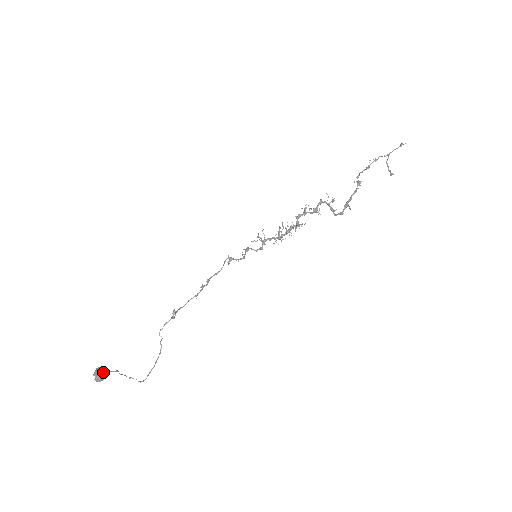
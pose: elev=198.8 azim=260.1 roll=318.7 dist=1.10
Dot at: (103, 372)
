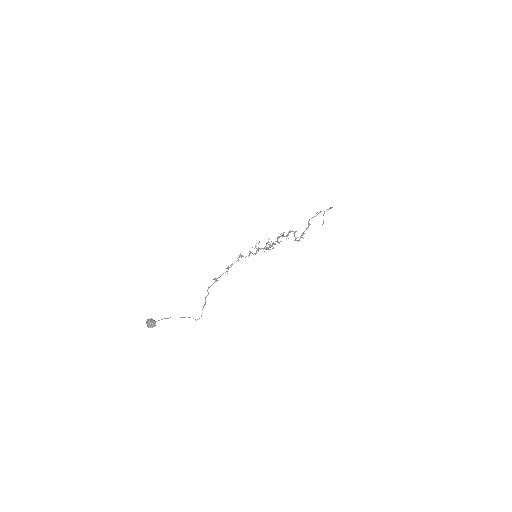
Dot at: (154, 321)
